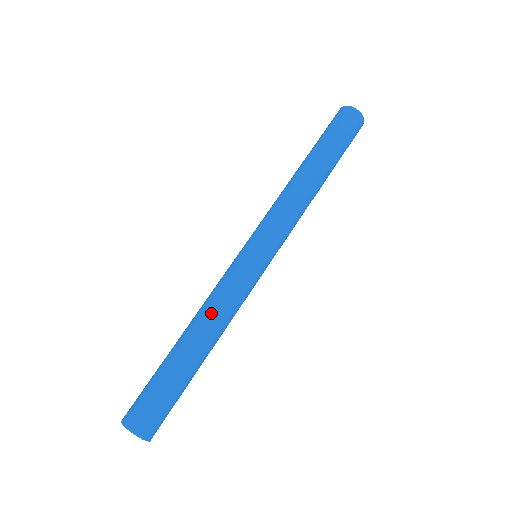
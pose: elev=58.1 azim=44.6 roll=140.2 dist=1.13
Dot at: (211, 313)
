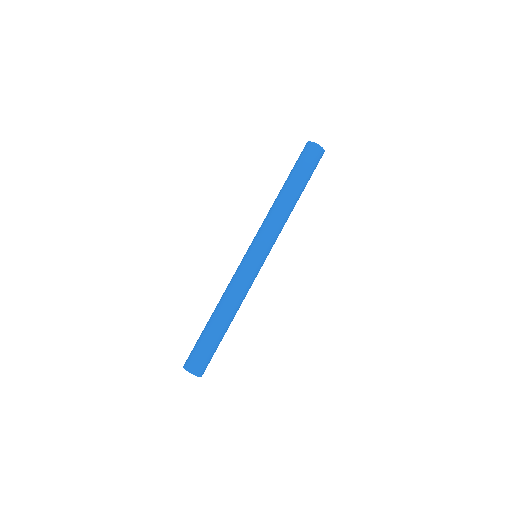
Dot at: (229, 297)
